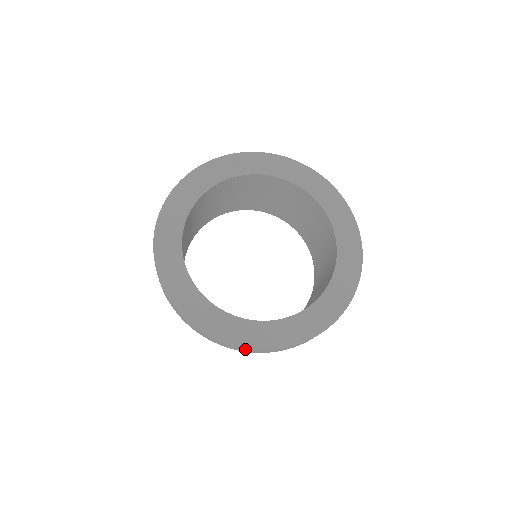
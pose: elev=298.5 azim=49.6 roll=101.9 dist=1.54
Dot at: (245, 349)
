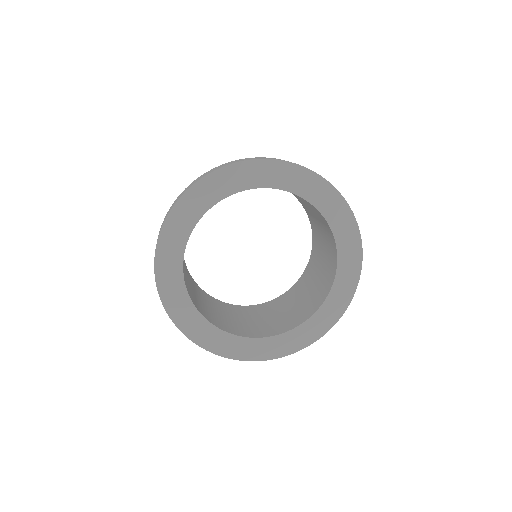
Dot at: (197, 343)
